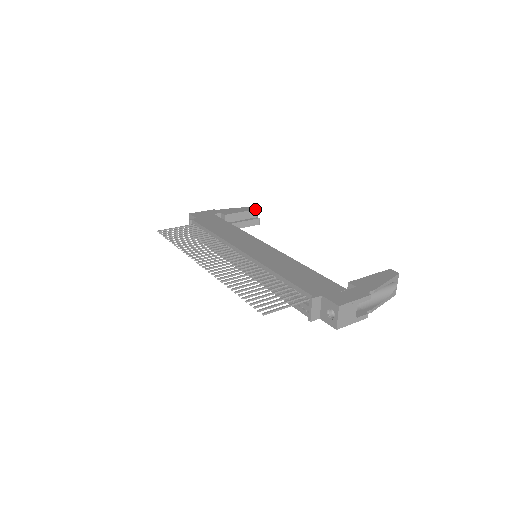
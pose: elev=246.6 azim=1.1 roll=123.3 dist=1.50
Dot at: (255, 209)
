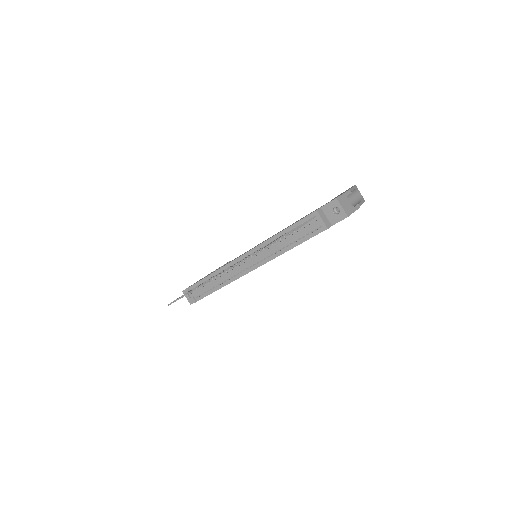
Dot at: (228, 262)
